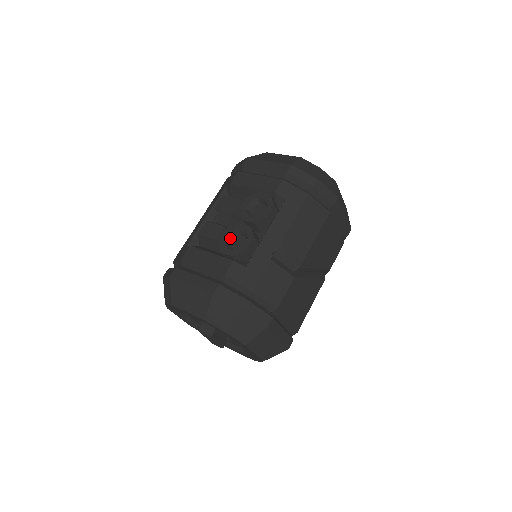
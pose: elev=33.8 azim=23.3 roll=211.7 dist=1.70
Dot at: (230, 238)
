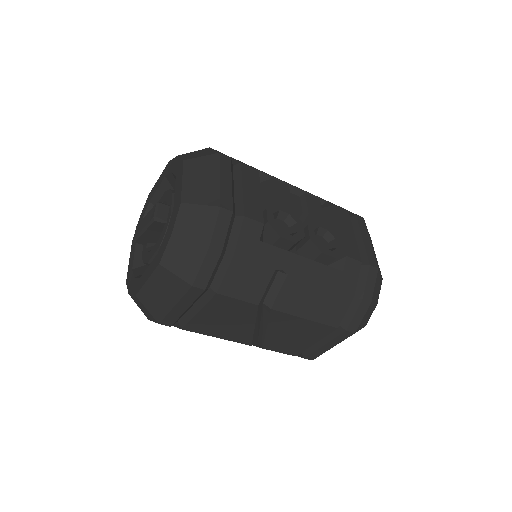
Dot at: (284, 215)
